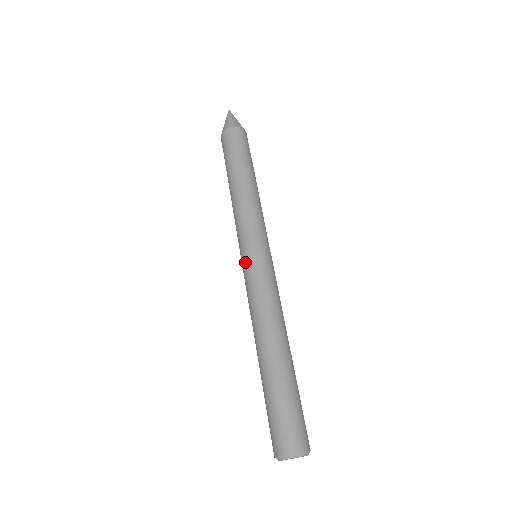
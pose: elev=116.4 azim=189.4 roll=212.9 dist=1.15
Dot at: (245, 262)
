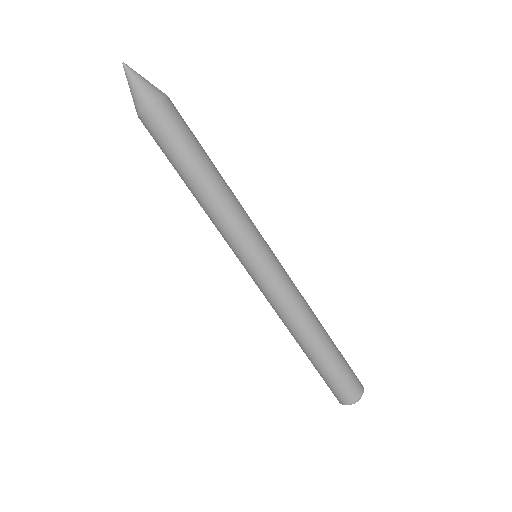
Dot at: occluded
